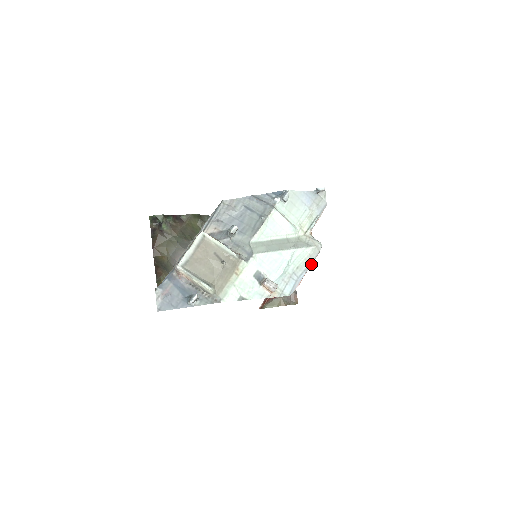
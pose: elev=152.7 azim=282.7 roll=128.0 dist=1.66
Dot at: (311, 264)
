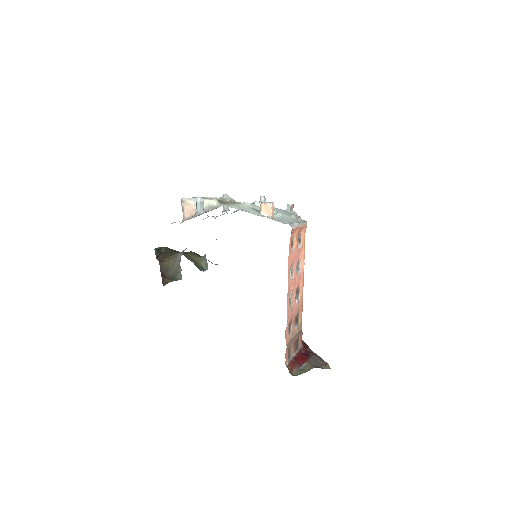
Dot at: (302, 223)
